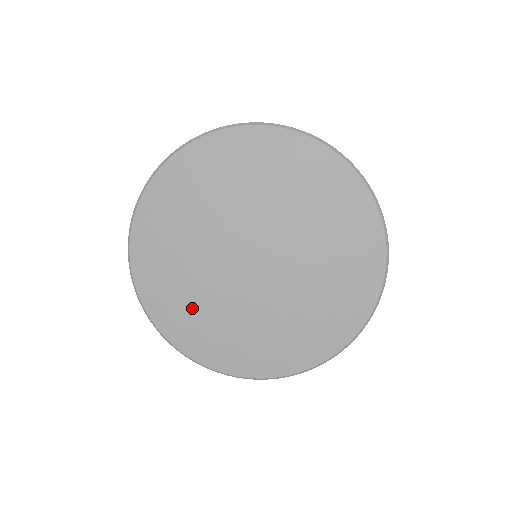
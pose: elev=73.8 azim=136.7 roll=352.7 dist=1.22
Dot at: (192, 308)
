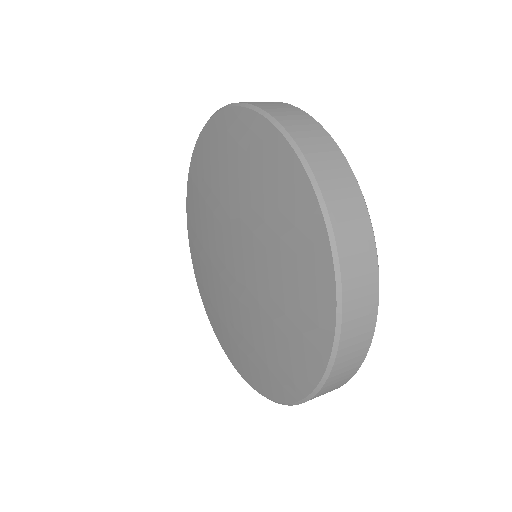
Dot at: (240, 341)
